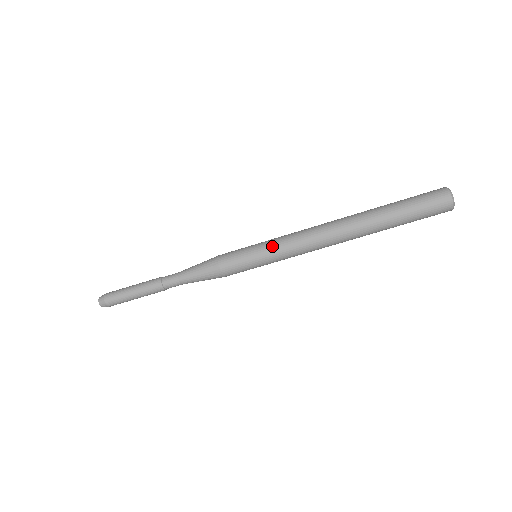
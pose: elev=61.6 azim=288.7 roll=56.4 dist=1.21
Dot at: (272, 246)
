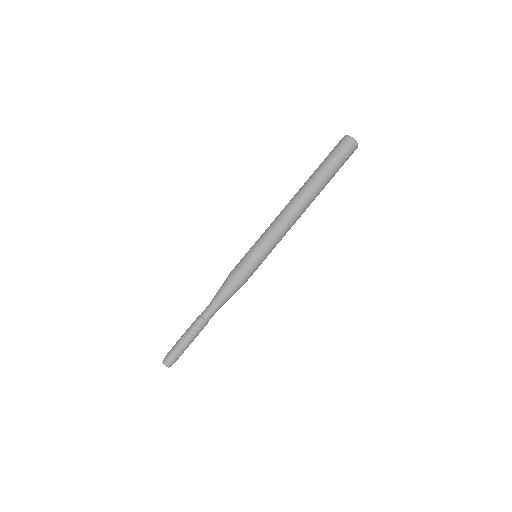
Dot at: (259, 238)
